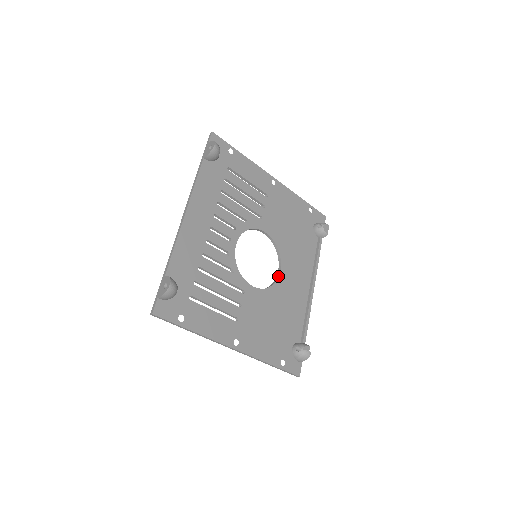
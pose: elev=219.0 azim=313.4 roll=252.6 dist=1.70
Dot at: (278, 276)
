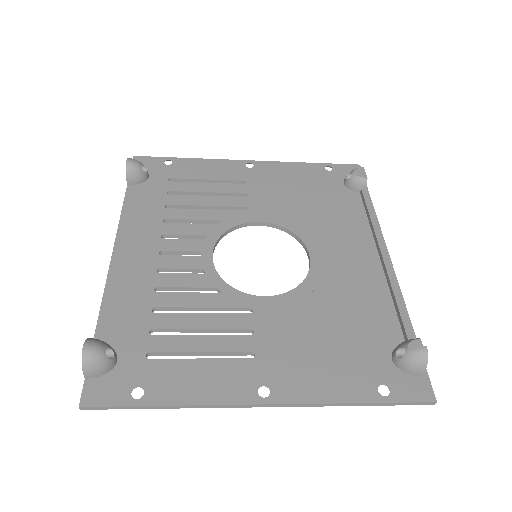
Dot at: (309, 265)
